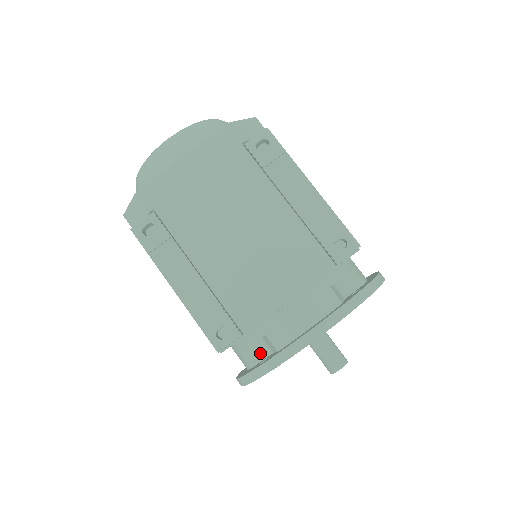
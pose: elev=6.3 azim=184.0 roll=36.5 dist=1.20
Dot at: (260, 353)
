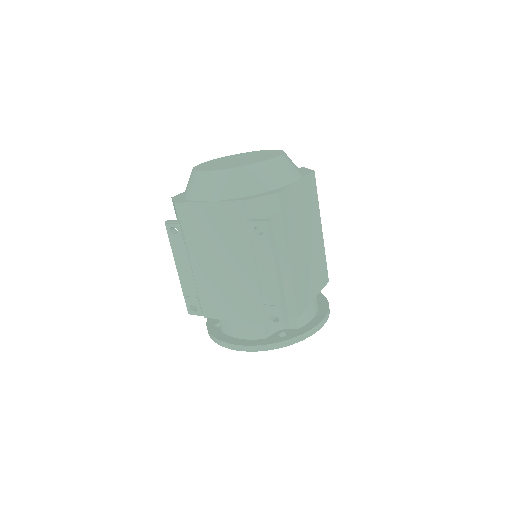
Dot at: occluded
